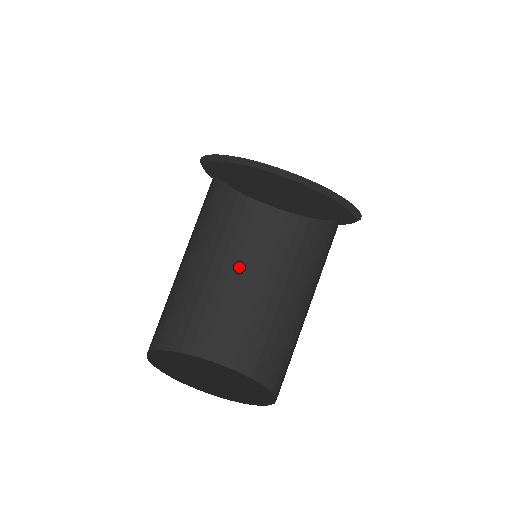
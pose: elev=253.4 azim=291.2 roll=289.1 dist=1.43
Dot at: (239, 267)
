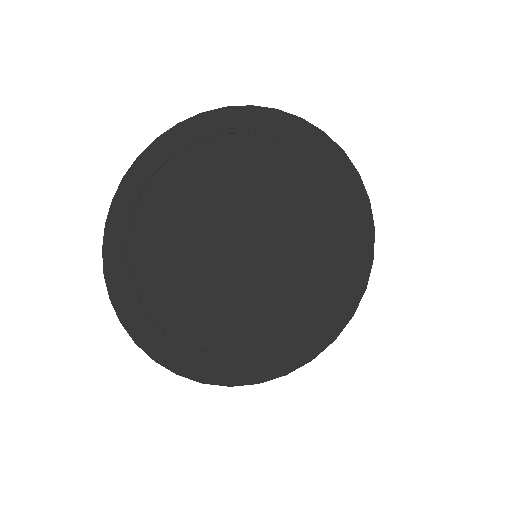
Dot at: occluded
